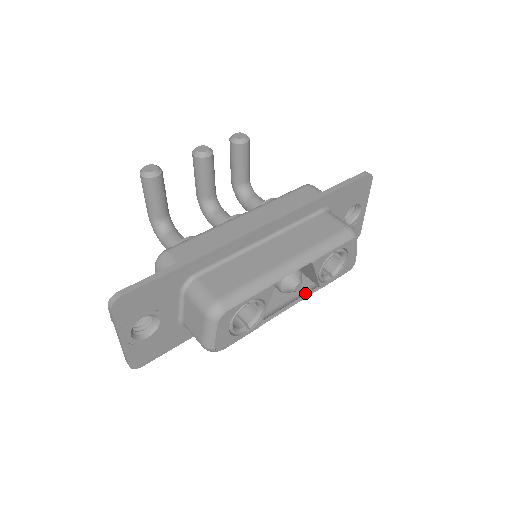
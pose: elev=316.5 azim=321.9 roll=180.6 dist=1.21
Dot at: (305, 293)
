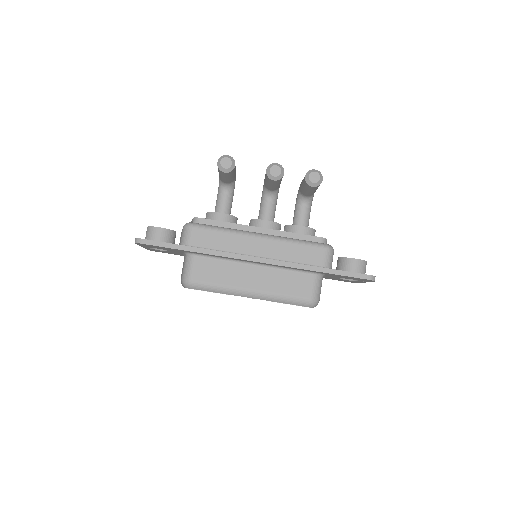
Dot at: occluded
